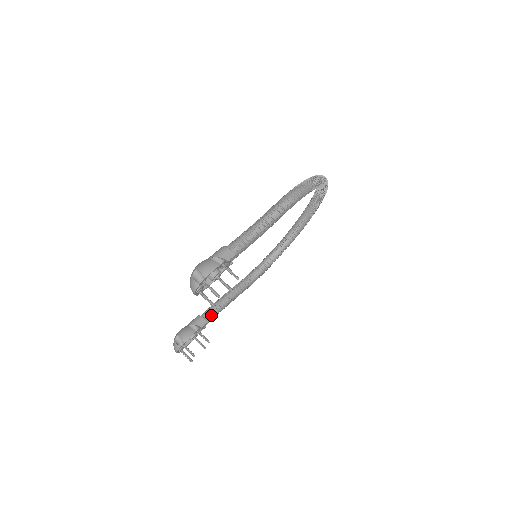
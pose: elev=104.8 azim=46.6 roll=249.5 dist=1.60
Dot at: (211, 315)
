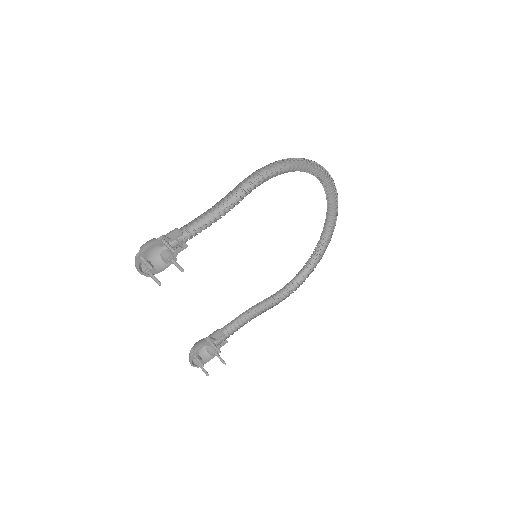
Dot at: occluded
